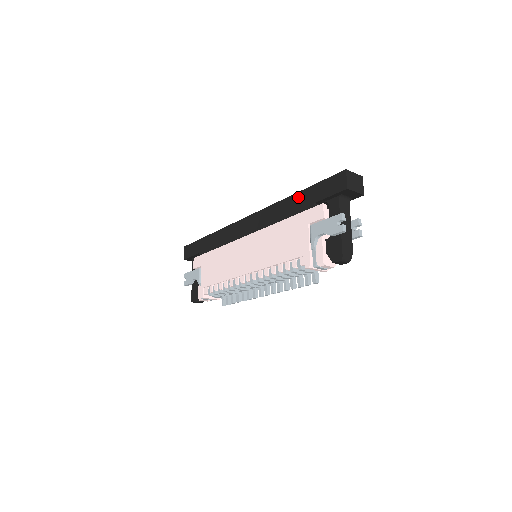
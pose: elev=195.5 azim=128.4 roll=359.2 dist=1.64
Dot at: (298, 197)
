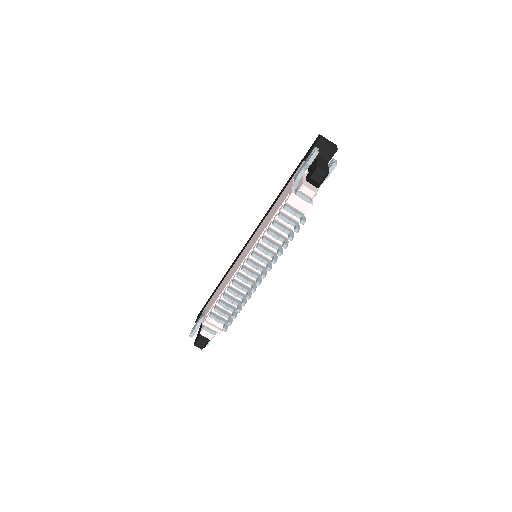
Dot at: (288, 181)
